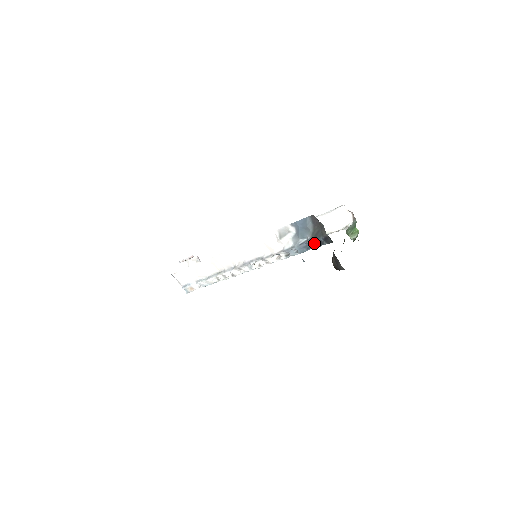
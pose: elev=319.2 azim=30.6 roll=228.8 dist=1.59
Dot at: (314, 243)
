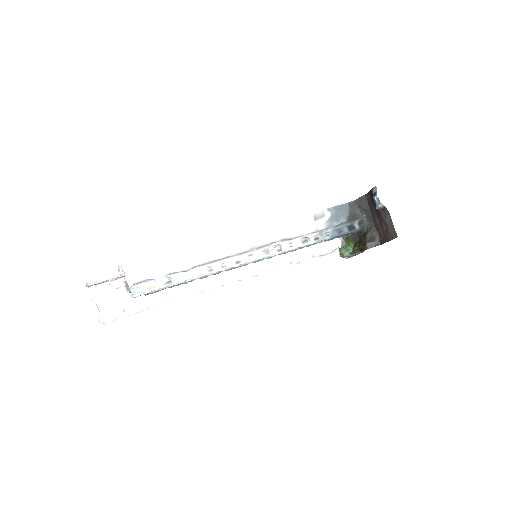
Dot at: (347, 227)
